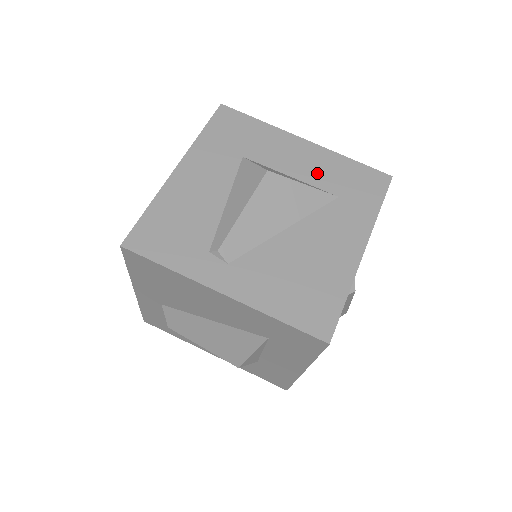
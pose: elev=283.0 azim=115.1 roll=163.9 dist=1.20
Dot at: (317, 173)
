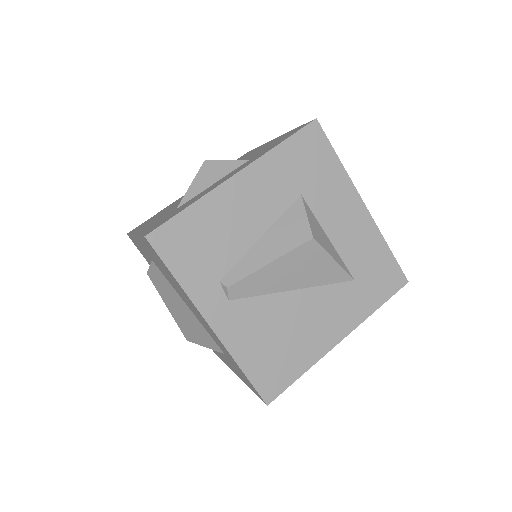
Dot at: (353, 247)
